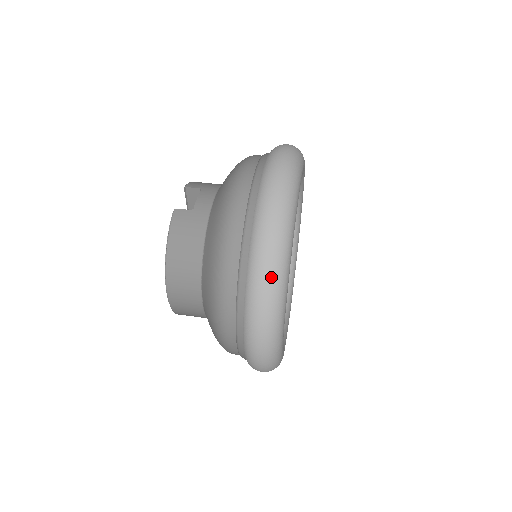
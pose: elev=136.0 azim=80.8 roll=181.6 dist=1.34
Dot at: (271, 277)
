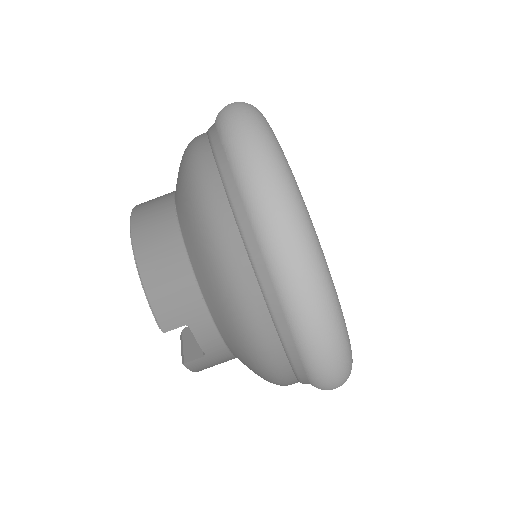
Dot at: occluded
